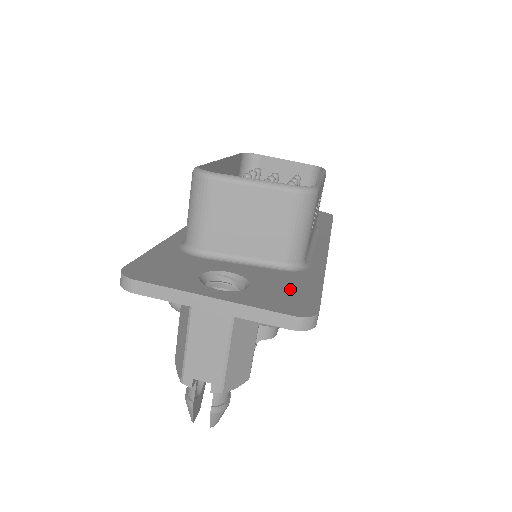
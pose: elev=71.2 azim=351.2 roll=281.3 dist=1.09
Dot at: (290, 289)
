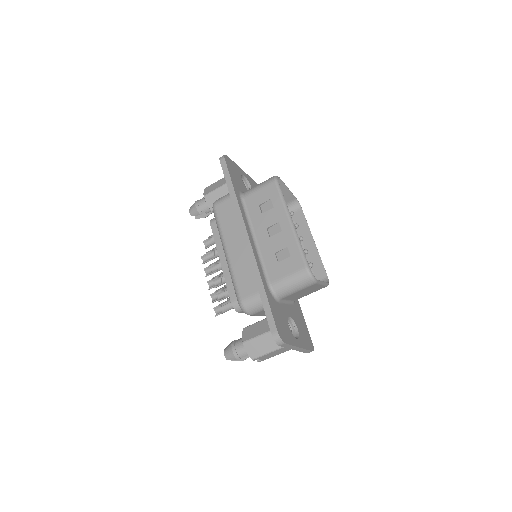
Dot at: (303, 326)
